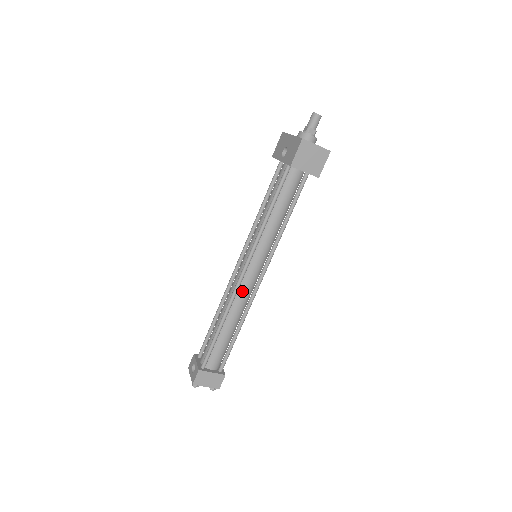
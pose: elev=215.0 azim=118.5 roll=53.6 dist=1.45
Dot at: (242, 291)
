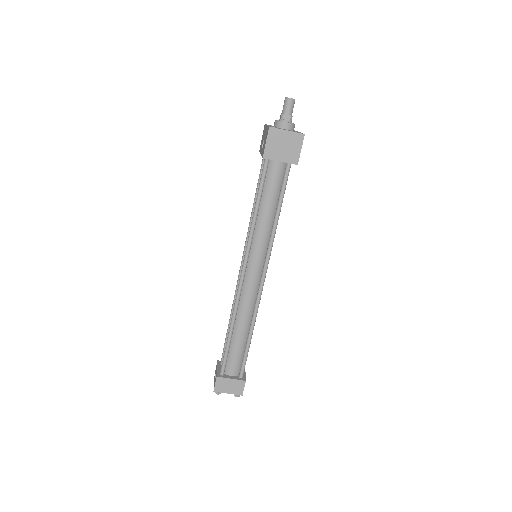
Dot at: (246, 293)
